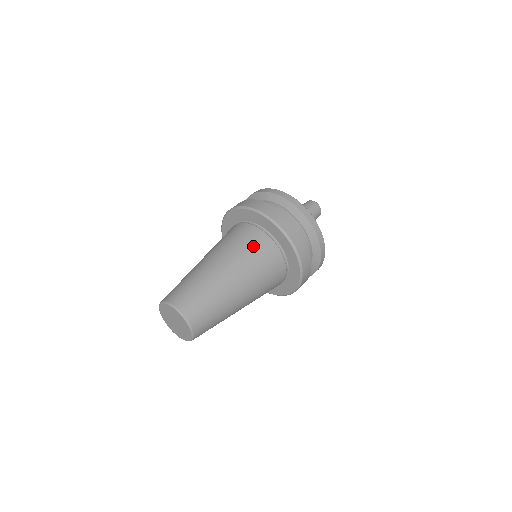
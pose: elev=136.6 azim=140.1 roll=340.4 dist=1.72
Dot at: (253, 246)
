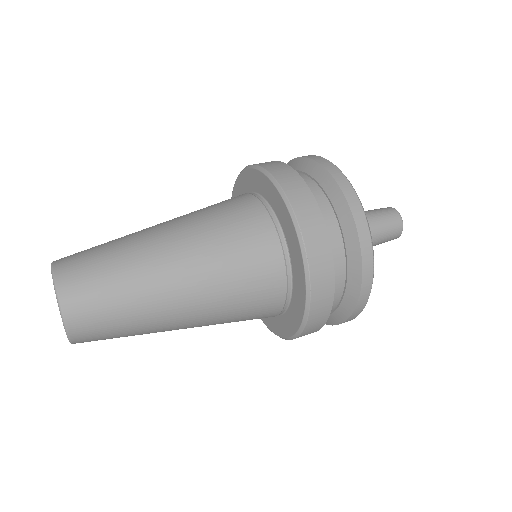
Dot at: (241, 239)
